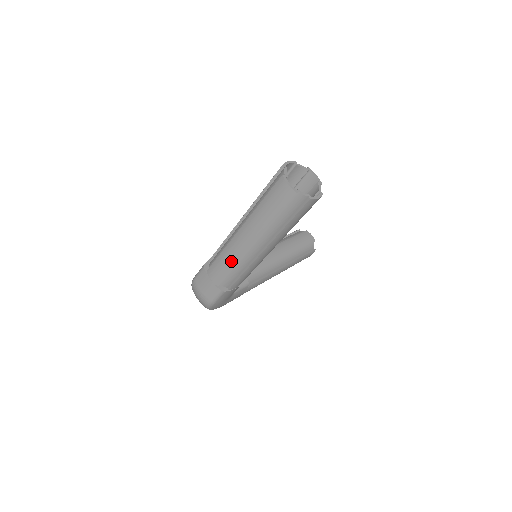
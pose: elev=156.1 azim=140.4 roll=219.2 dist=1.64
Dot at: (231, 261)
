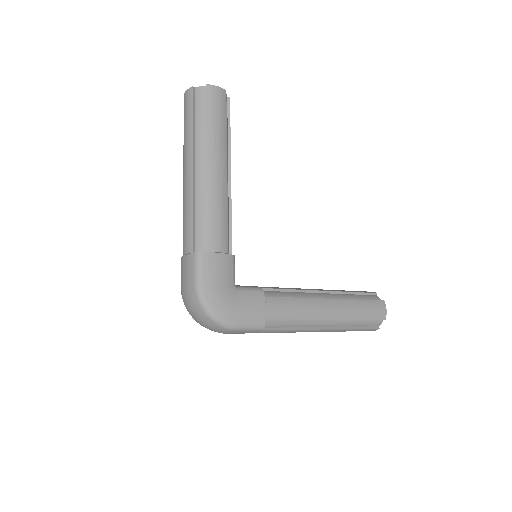
Dot at: (188, 206)
